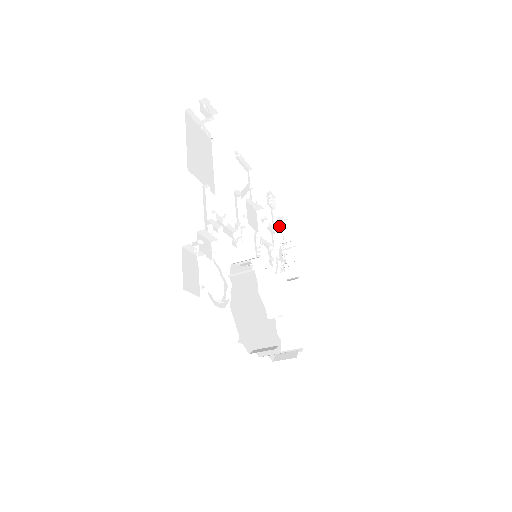
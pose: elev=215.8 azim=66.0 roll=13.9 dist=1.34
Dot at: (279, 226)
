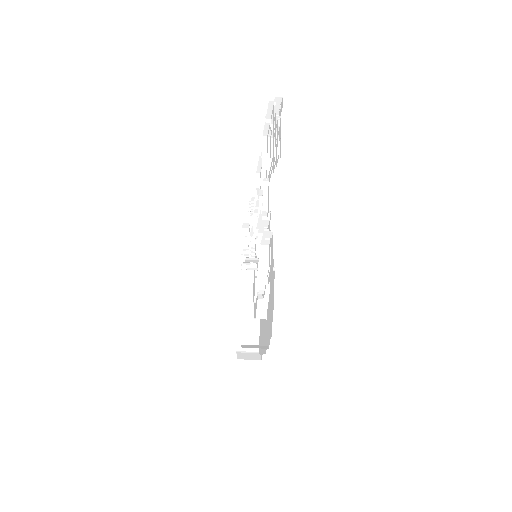
Dot at: (242, 231)
